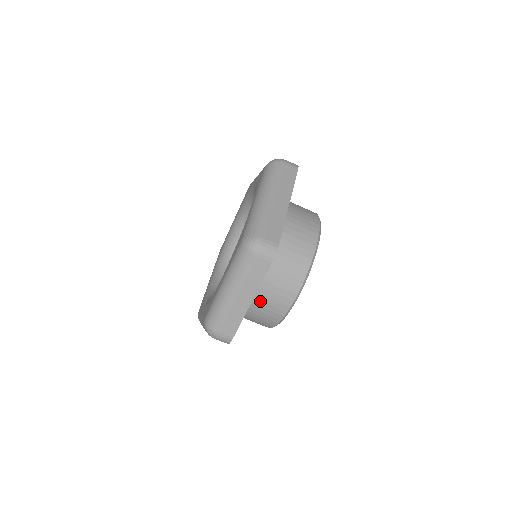
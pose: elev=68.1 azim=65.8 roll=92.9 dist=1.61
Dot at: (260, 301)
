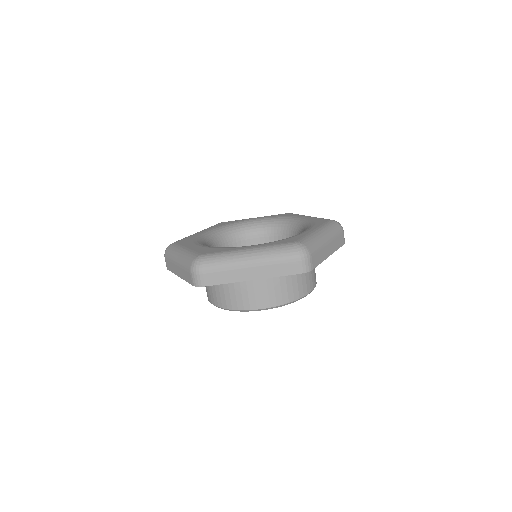
Dot at: occluded
